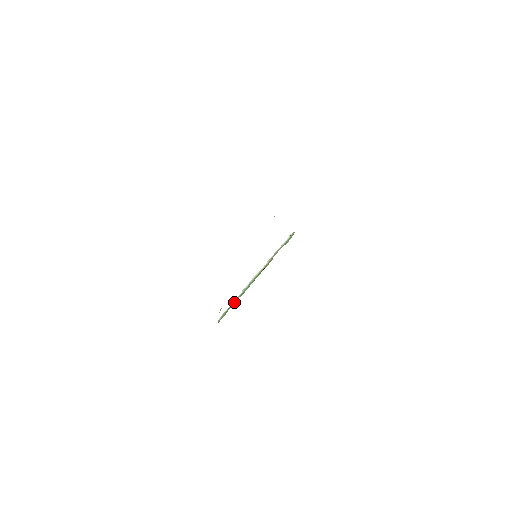
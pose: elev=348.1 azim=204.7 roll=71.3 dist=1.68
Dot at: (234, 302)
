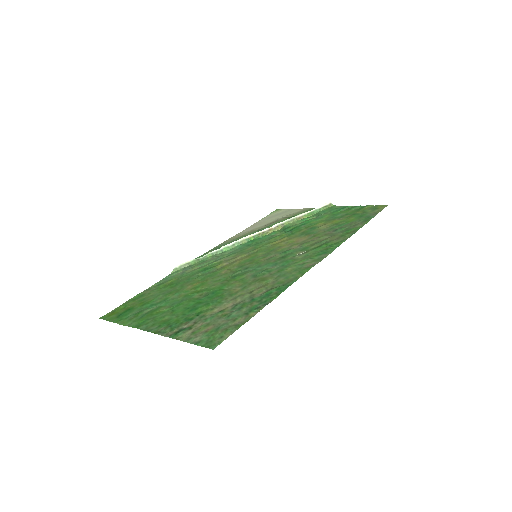
Dot at: (205, 257)
